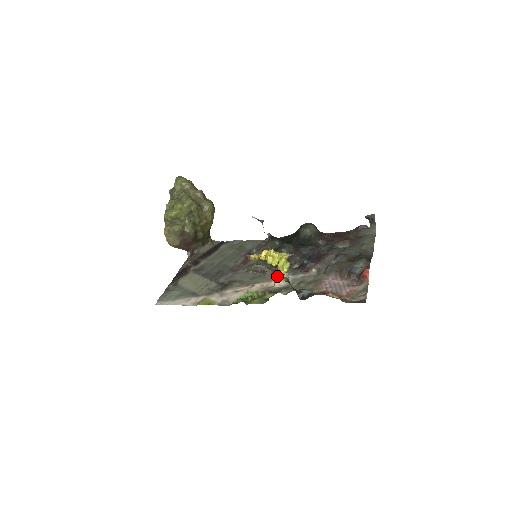
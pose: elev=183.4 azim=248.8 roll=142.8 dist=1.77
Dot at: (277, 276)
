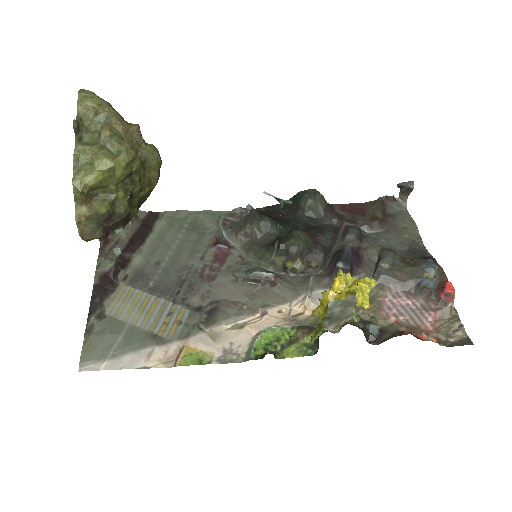
Dot at: (299, 291)
